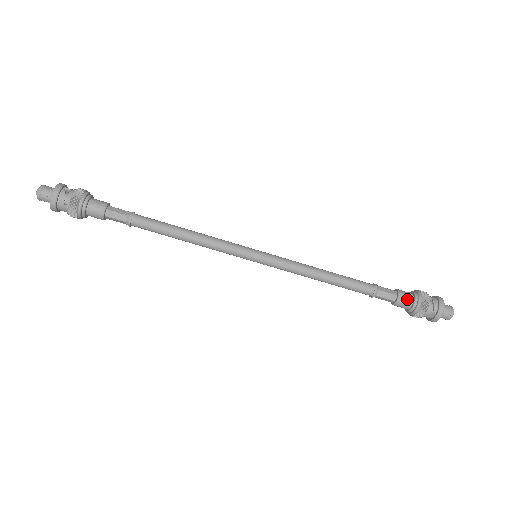
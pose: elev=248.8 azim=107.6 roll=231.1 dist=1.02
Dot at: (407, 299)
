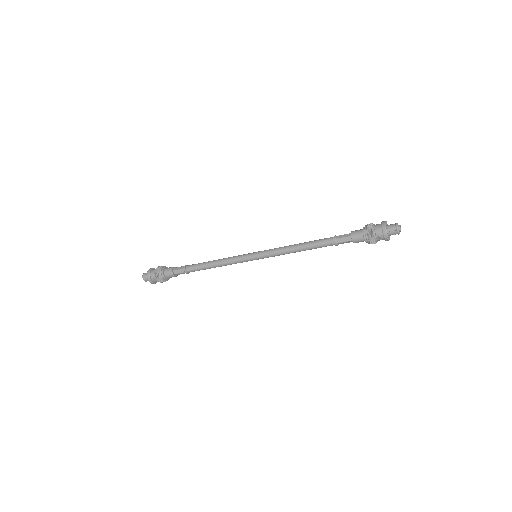
Dot at: (359, 241)
